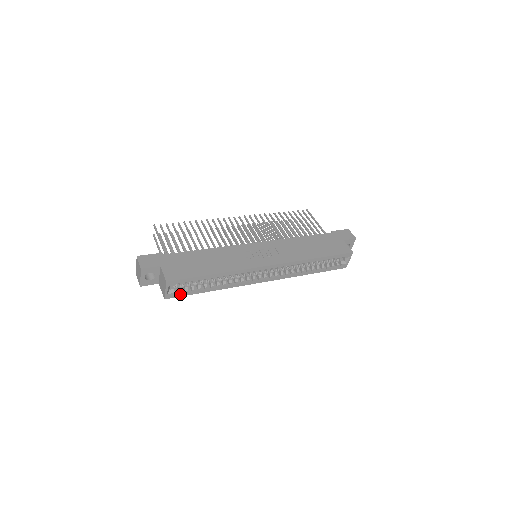
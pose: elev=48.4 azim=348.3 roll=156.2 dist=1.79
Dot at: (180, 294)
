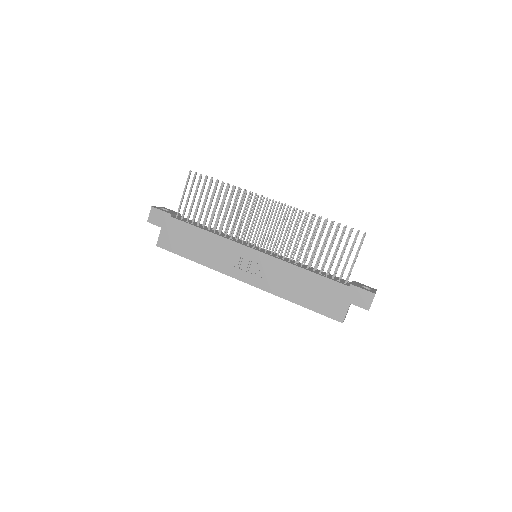
Dot at: occluded
